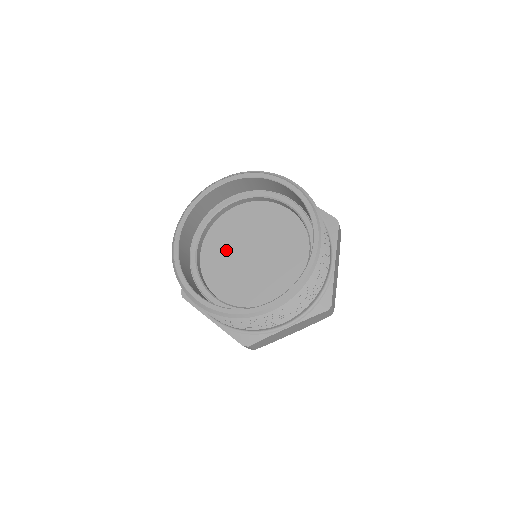
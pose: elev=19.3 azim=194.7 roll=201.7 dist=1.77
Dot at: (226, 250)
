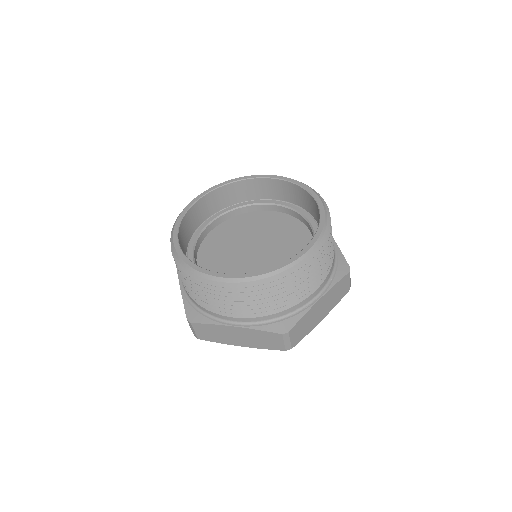
Dot at: (235, 236)
